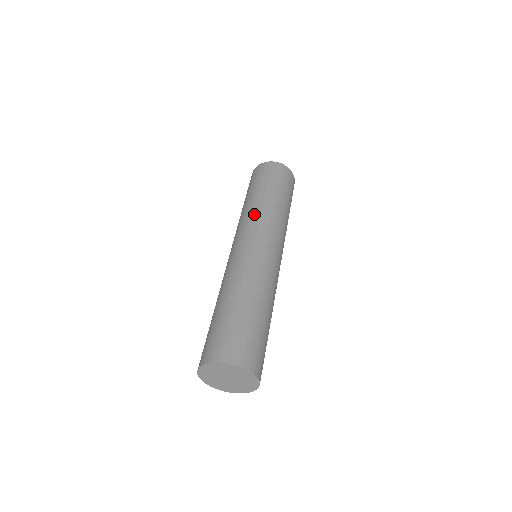
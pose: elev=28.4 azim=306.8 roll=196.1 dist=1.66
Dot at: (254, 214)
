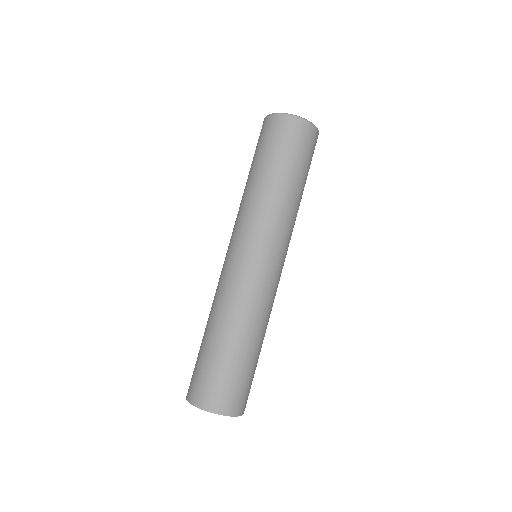
Dot at: (246, 210)
